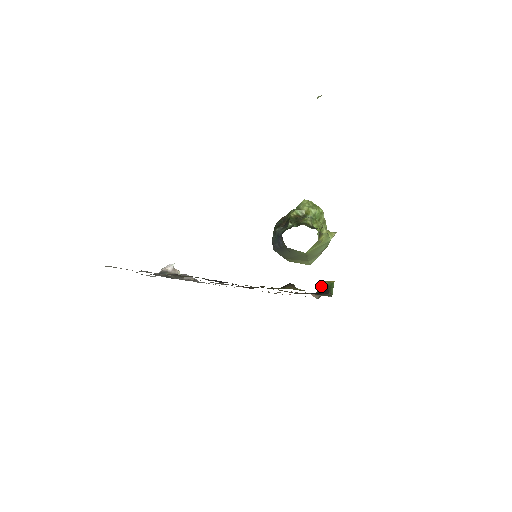
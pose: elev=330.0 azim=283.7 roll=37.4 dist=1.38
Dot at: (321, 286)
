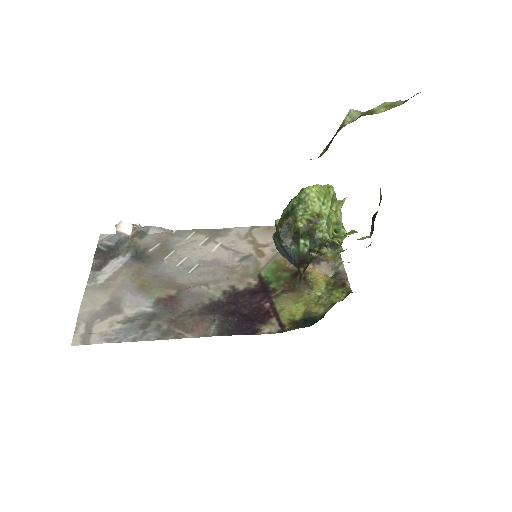
Dot at: occluded
